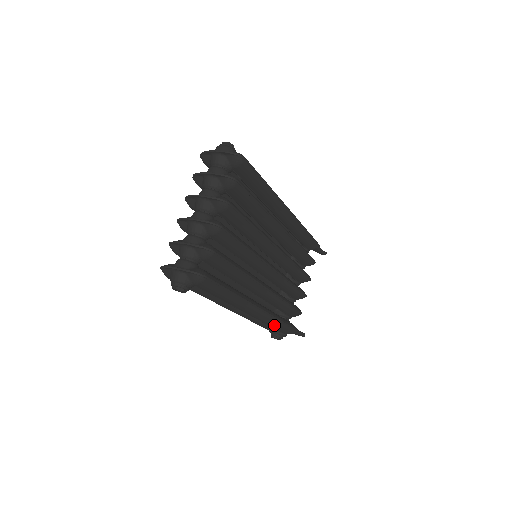
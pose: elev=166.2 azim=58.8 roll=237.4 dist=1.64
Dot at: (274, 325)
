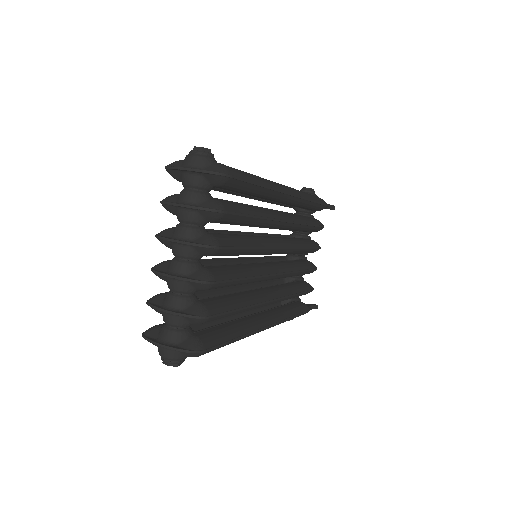
Dot at: occluded
